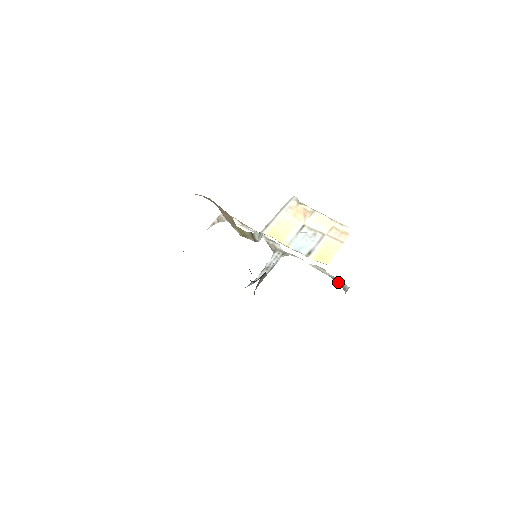
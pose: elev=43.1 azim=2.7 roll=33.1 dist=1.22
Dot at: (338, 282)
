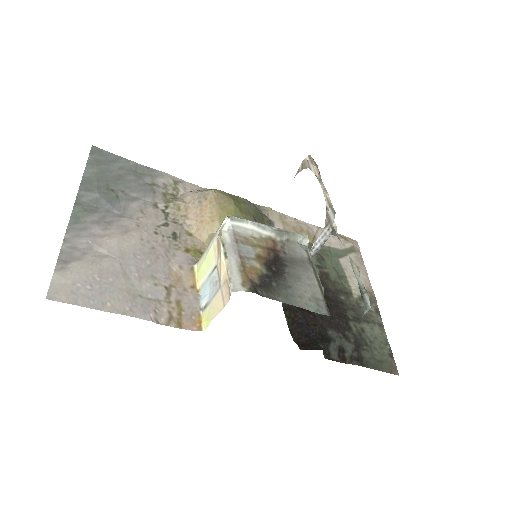
Dot at: (362, 296)
